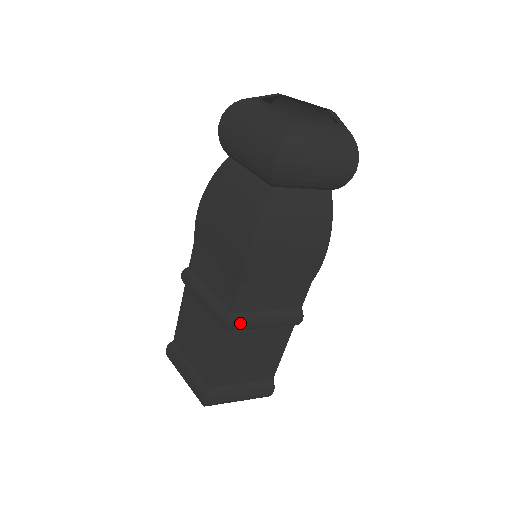
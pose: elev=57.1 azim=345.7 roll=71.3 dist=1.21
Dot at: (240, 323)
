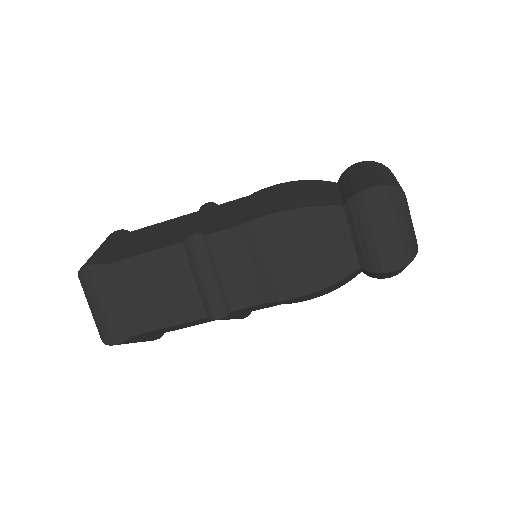
Dot at: occluded
